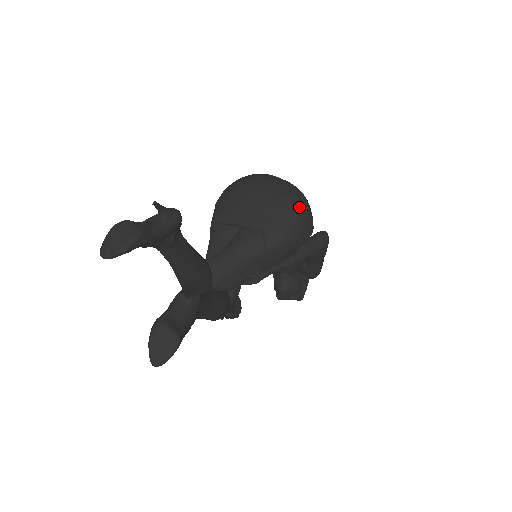
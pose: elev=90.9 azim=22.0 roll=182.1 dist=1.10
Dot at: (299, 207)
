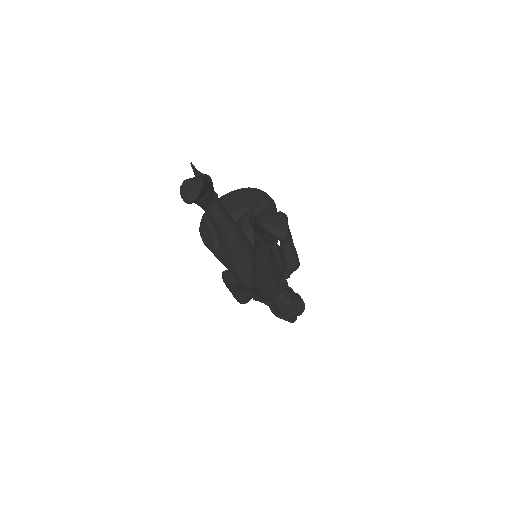
Dot at: (254, 188)
